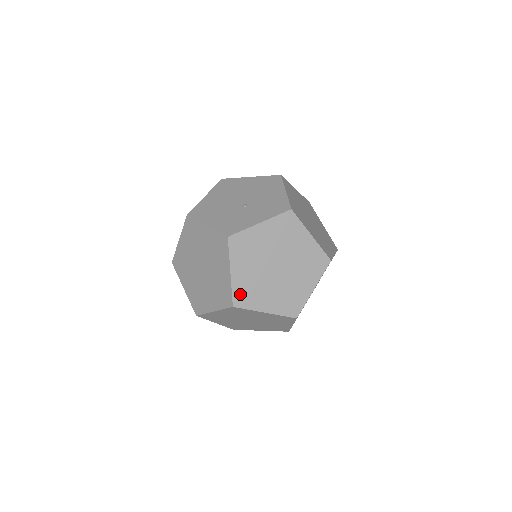
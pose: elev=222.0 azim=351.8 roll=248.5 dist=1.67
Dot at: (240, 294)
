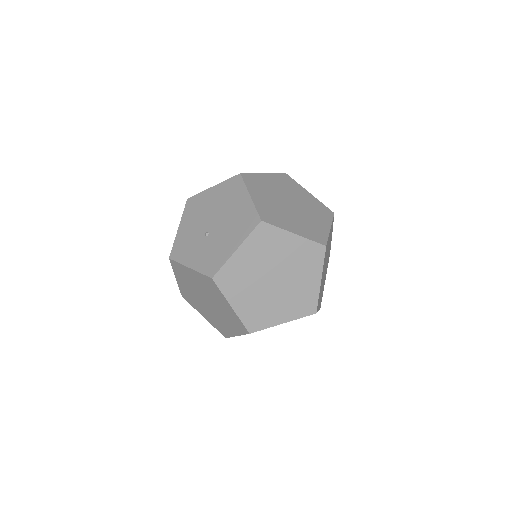
Dot at: (185, 294)
